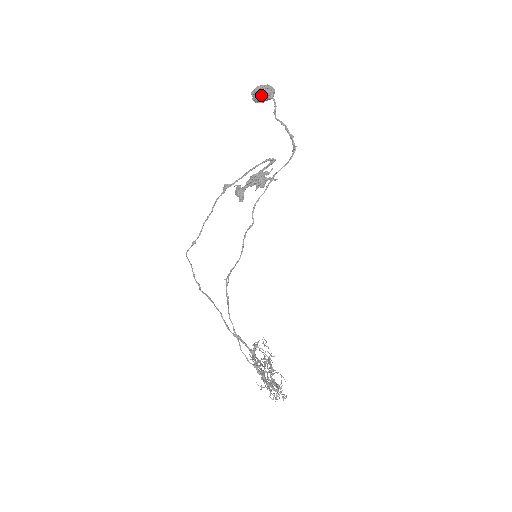
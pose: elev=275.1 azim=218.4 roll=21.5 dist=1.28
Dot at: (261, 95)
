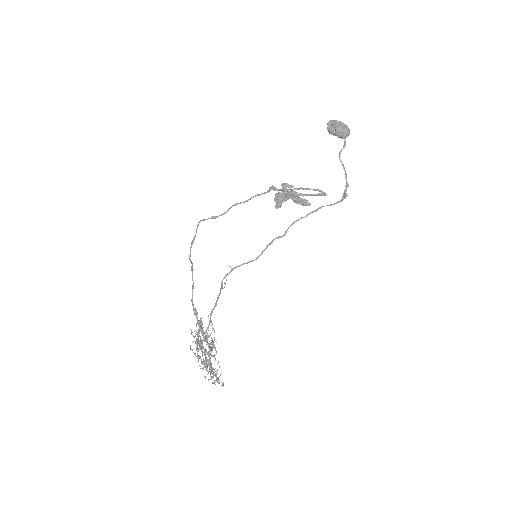
Dot at: (339, 131)
